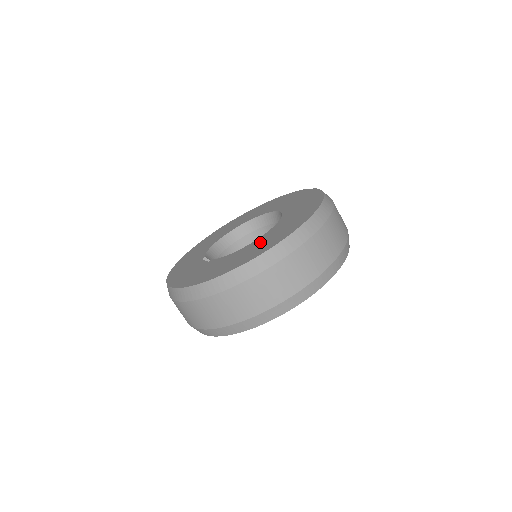
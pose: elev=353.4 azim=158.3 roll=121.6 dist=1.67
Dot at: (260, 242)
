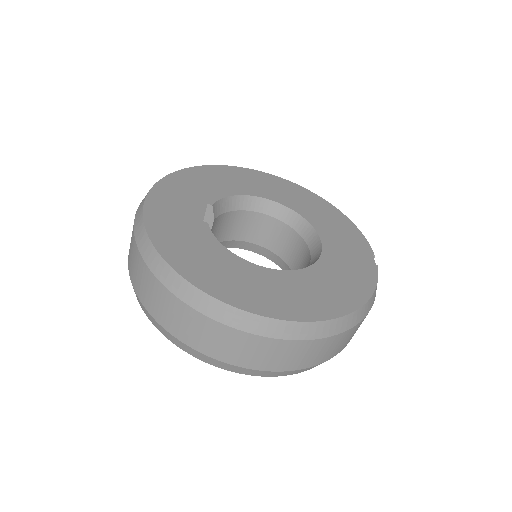
Dot at: (255, 278)
